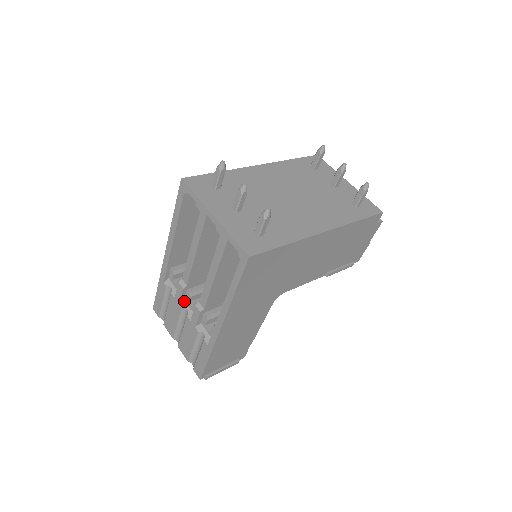
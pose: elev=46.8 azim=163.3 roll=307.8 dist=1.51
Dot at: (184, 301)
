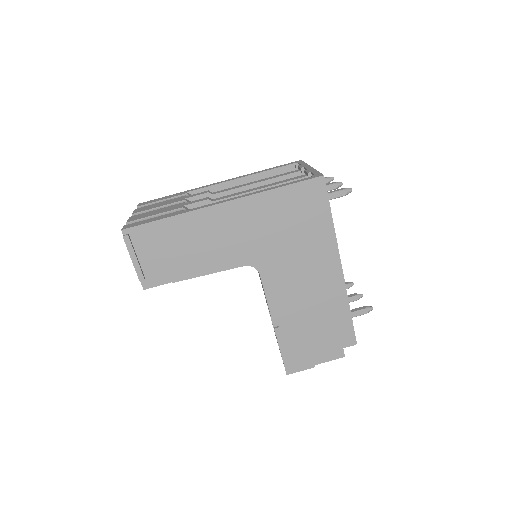
Dot at: occluded
